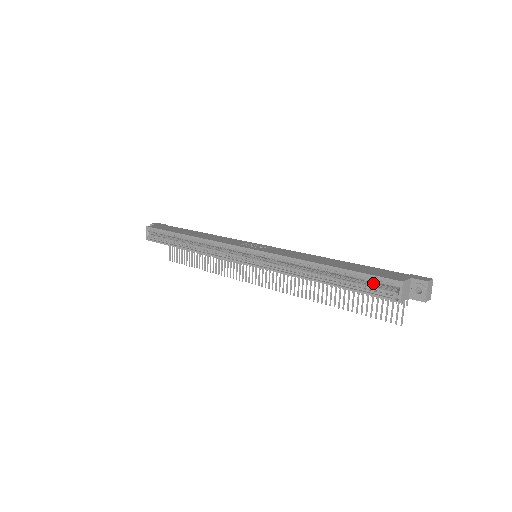
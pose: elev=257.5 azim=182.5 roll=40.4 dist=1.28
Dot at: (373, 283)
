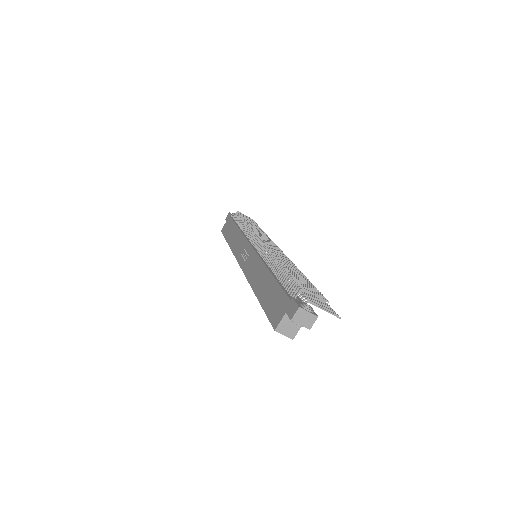
Dot at: occluded
